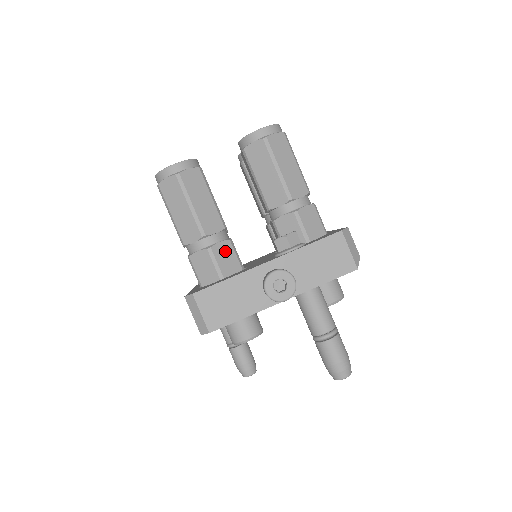
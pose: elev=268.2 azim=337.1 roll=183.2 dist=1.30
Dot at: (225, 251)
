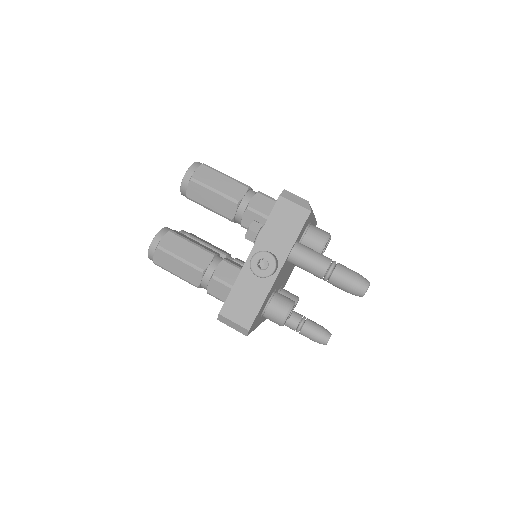
Dot at: (225, 270)
